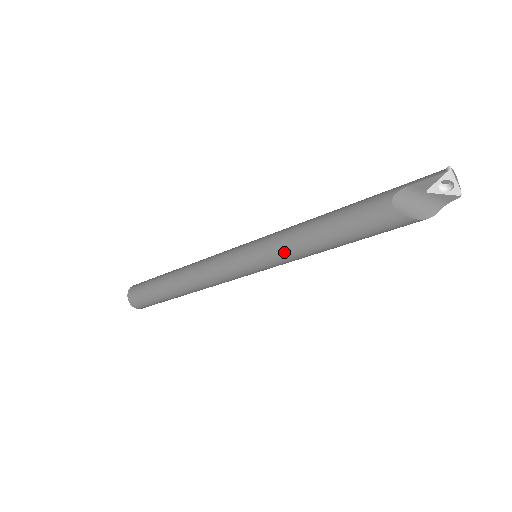
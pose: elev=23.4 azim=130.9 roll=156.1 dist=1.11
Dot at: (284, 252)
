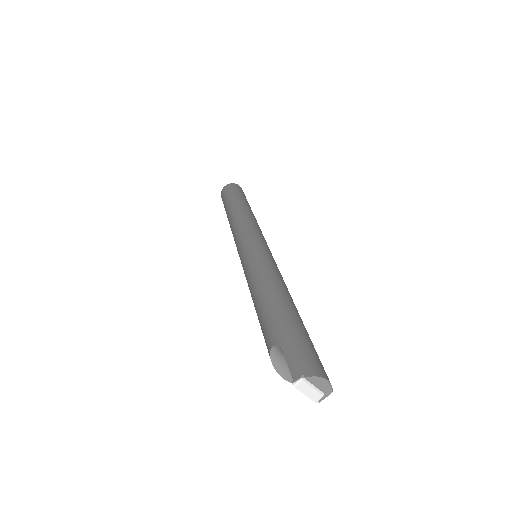
Dot at: occluded
